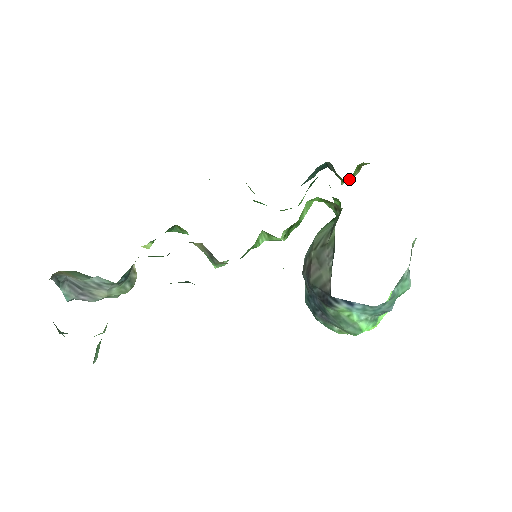
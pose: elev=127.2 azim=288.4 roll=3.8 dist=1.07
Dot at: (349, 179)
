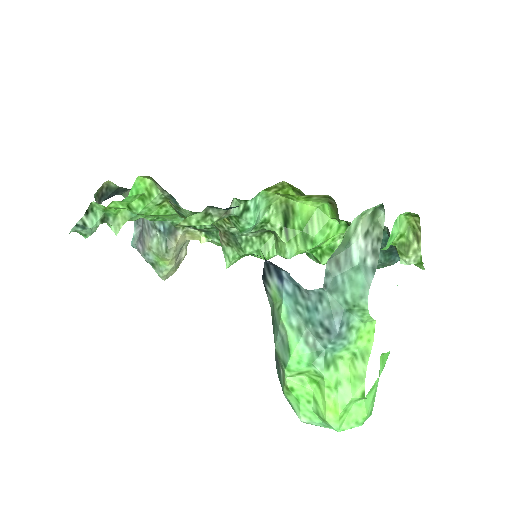
Dot at: (404, 249)
